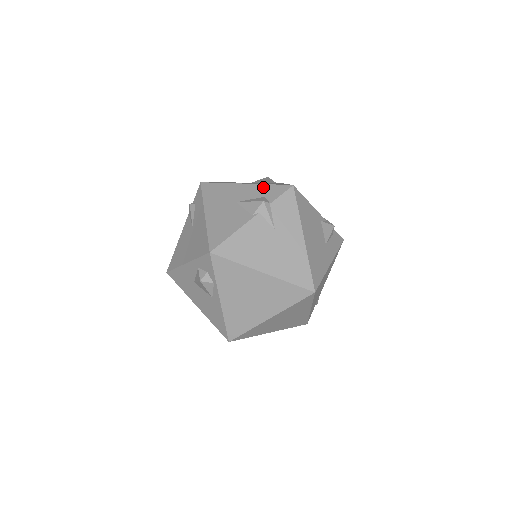
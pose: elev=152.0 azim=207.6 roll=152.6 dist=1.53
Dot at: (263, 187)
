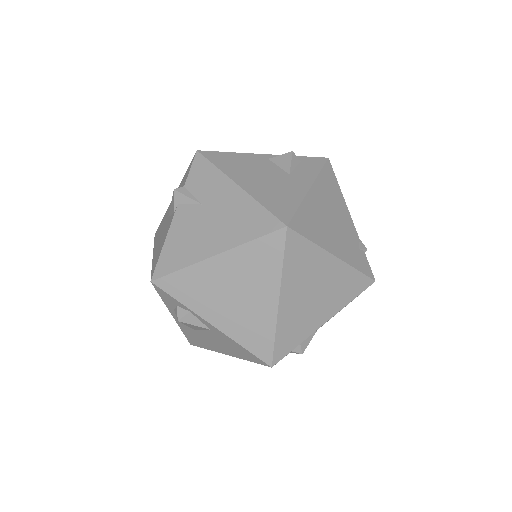
Dot at: (181, 182)
